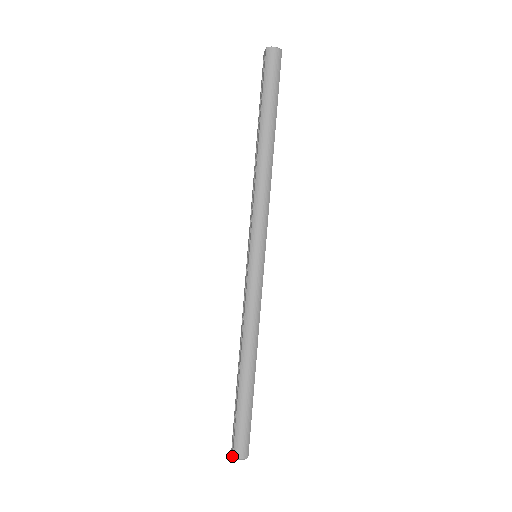
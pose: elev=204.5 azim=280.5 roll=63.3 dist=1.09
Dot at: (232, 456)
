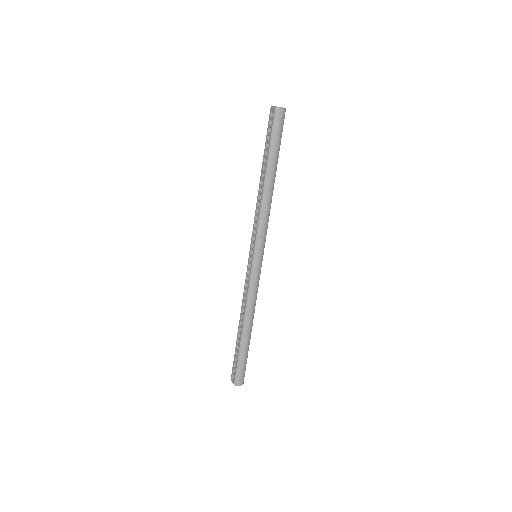
Dot at: occluded
